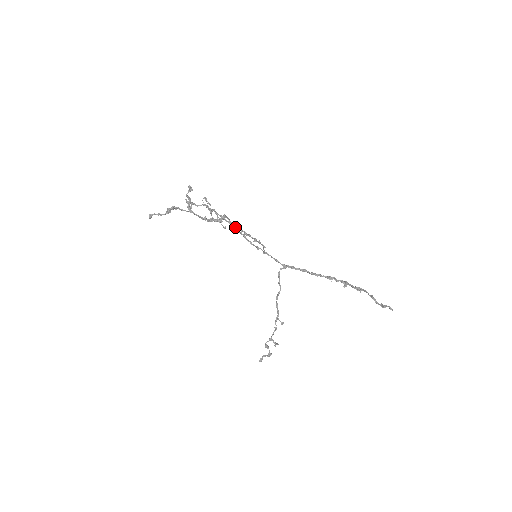
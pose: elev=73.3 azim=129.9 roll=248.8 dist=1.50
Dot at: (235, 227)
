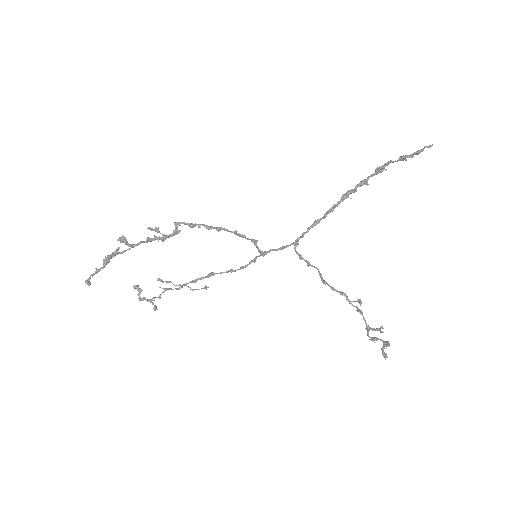
Dot at: (214, 274)
